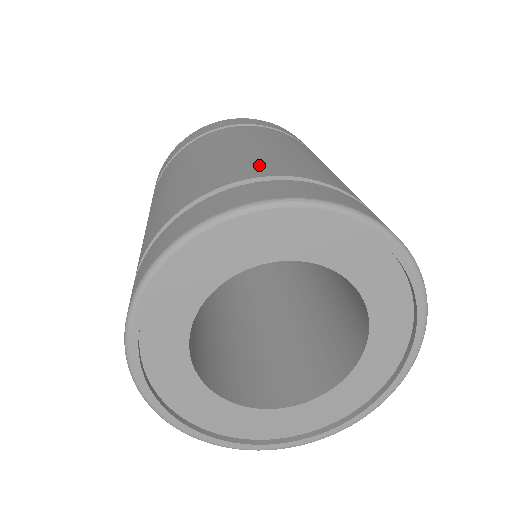
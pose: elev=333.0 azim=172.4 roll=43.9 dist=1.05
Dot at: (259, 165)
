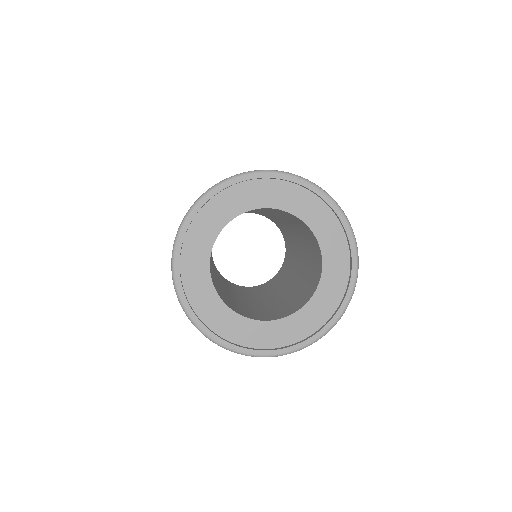
Dot at: occluded
